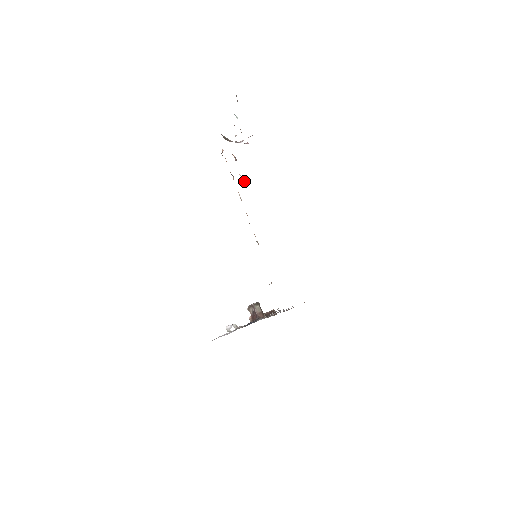
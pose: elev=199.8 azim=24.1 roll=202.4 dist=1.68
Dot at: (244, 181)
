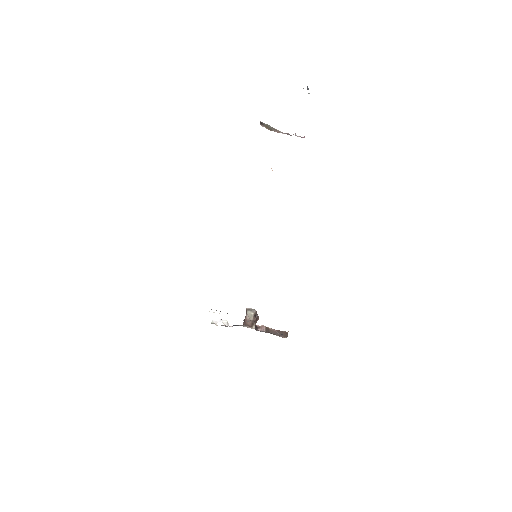
Dot at: occluded
